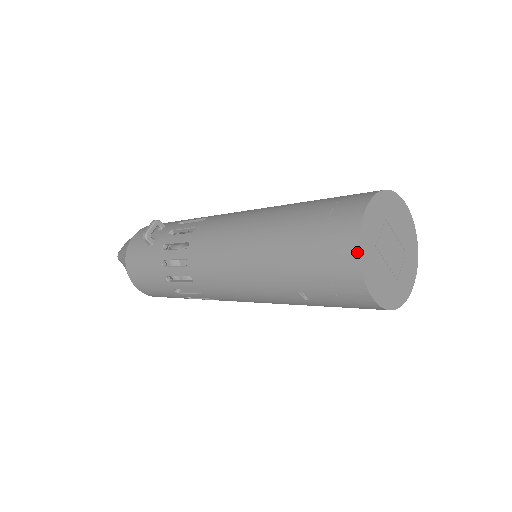
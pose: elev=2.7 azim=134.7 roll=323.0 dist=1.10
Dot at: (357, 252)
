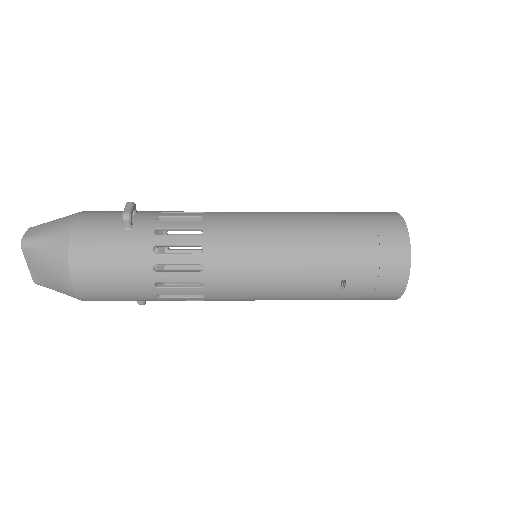
Dot at: (409, 246)
